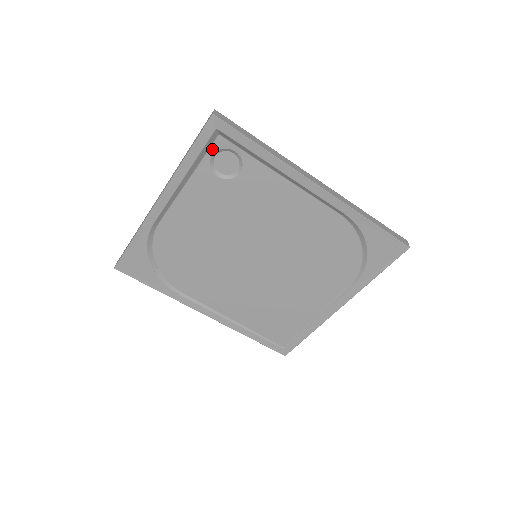
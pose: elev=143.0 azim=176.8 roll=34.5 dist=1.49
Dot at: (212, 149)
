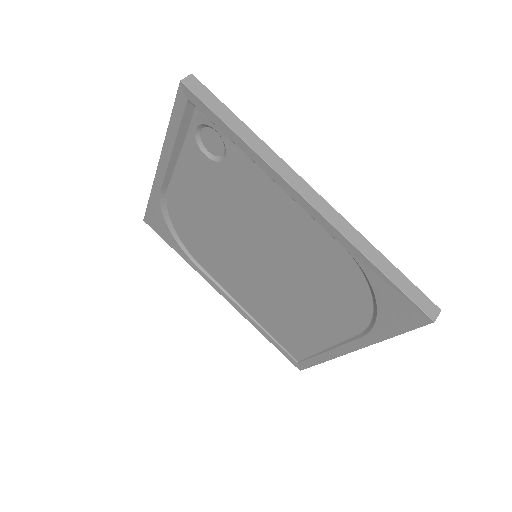
Dot at: (194, 122)
